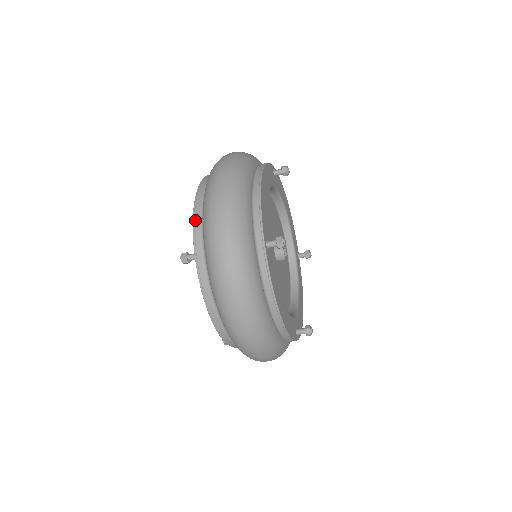
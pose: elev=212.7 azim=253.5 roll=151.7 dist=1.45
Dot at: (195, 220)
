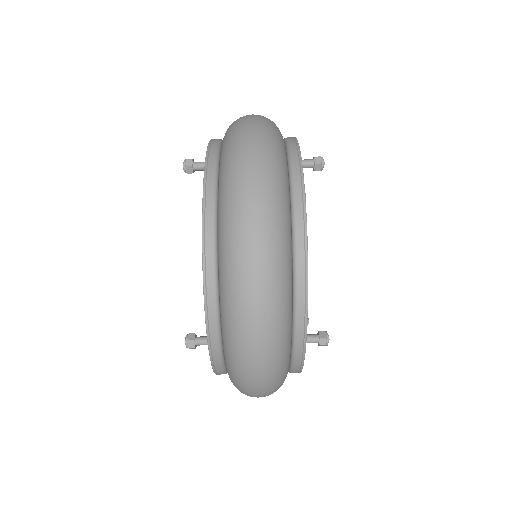
Dot at: (213, 140)
